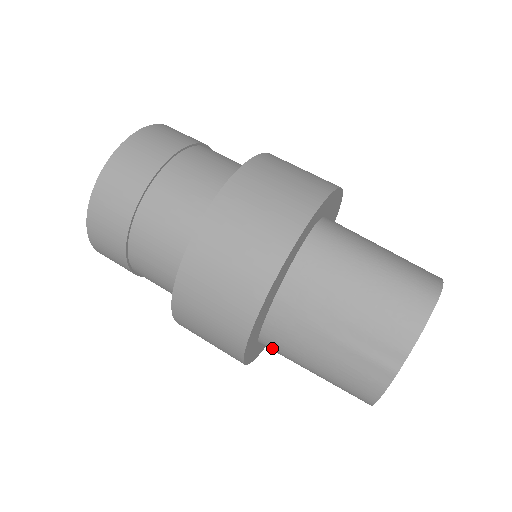
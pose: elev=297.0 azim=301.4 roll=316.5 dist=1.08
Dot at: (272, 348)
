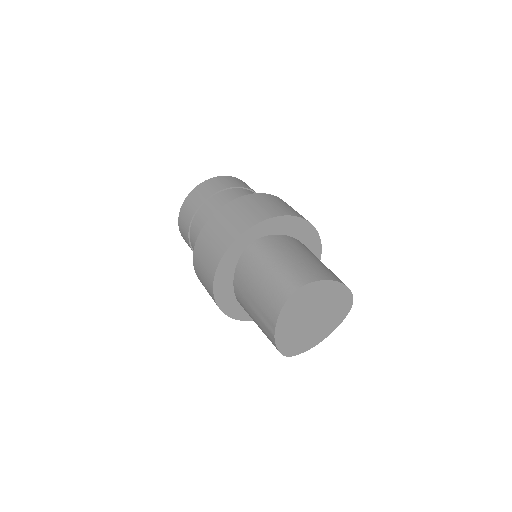
Dot at: occluded
